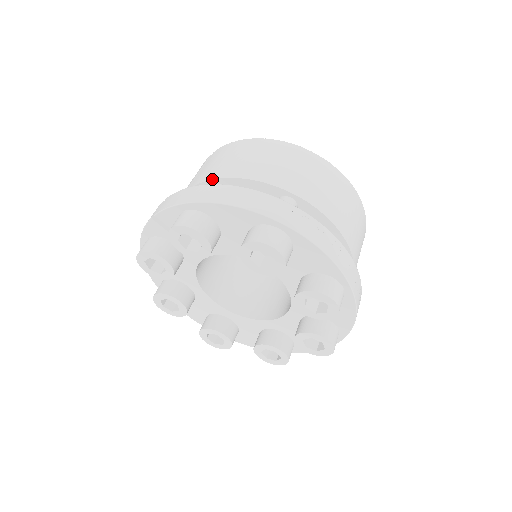
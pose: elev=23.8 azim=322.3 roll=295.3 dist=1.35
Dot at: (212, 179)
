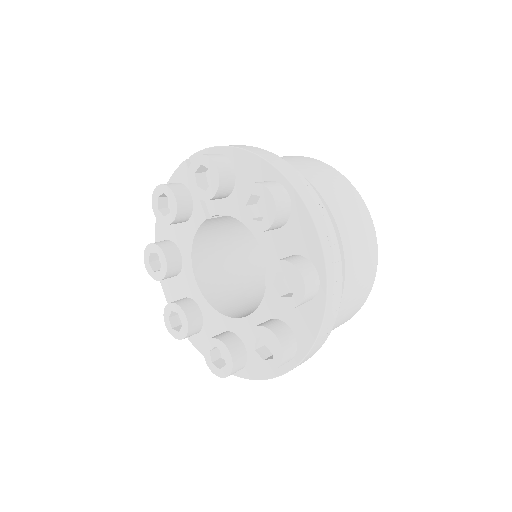
Dot at: occluded
